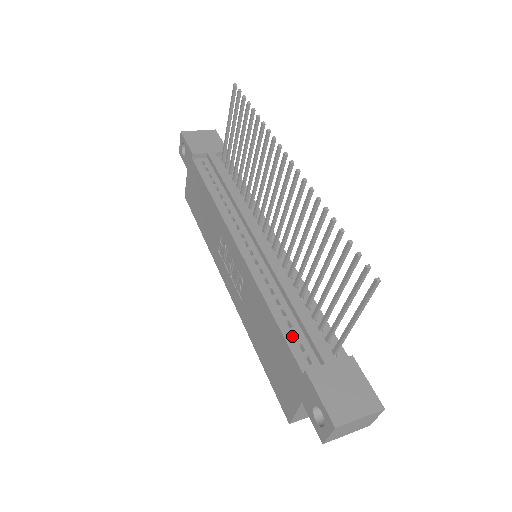
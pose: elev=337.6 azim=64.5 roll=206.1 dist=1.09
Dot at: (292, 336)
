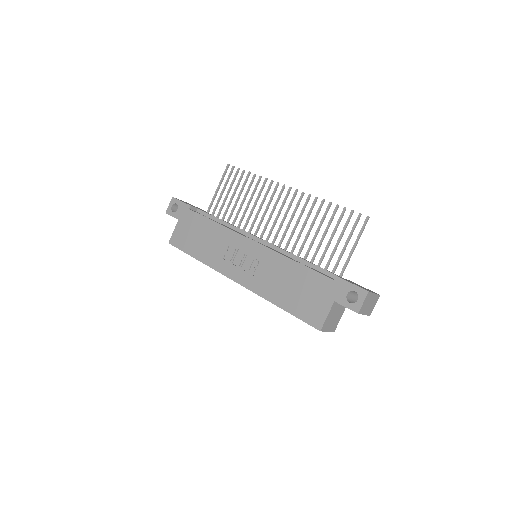
Dot at: (315, 270)
